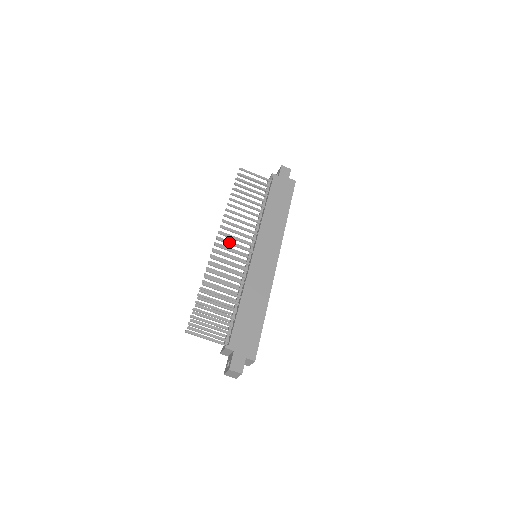
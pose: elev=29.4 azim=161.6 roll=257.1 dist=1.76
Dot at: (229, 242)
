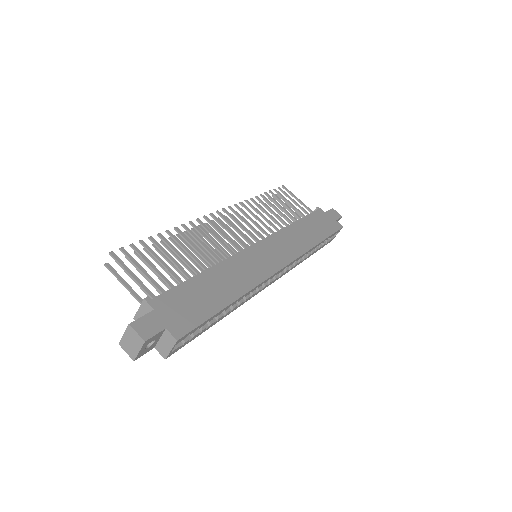
Dot at: (230, 222)
